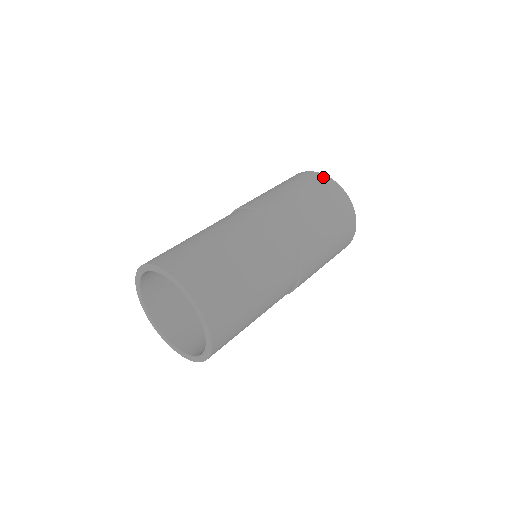
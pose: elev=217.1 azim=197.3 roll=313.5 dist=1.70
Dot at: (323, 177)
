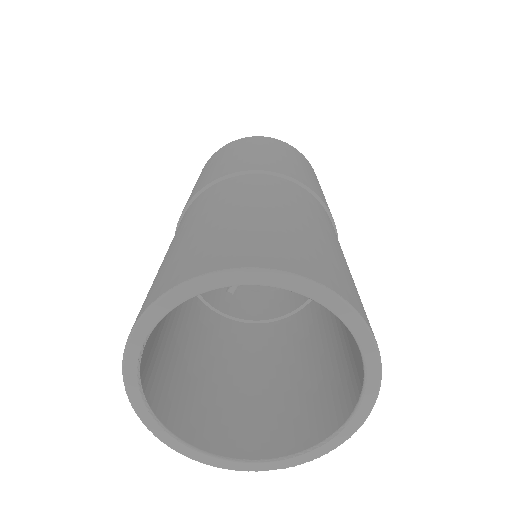
Dot at: (274, 139)
